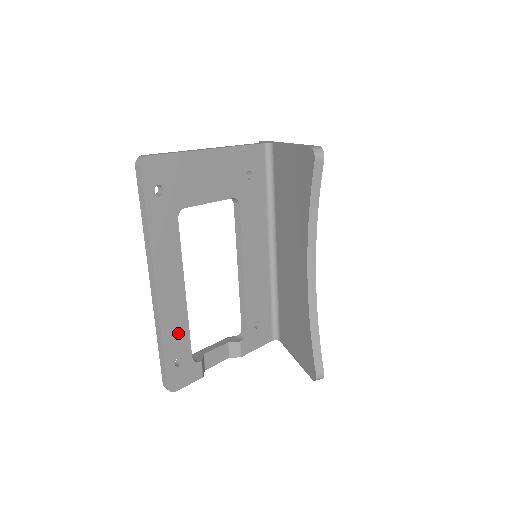
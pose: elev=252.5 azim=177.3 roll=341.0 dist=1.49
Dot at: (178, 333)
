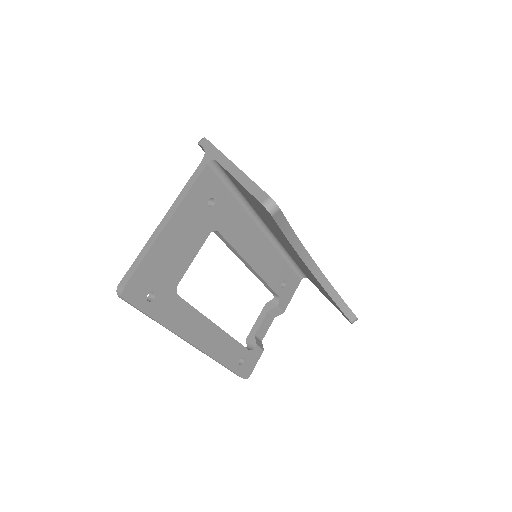
Dot at: (230, 350)
